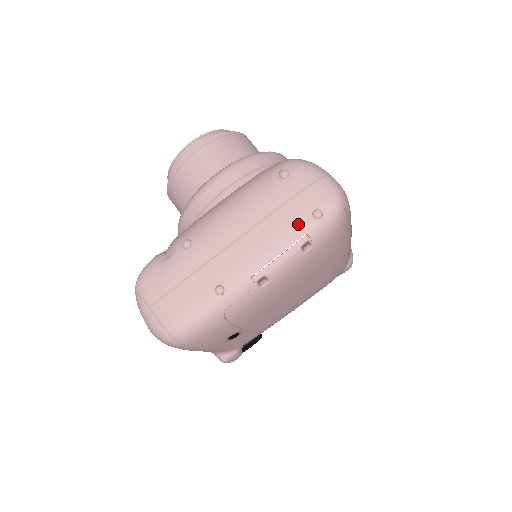
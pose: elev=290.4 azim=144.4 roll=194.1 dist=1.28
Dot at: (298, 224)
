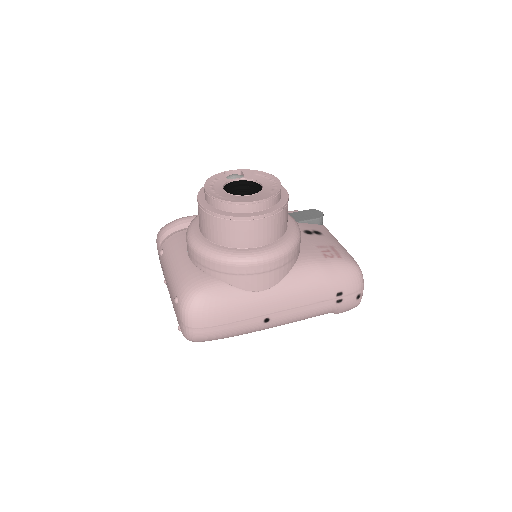
Dot at: occluded
